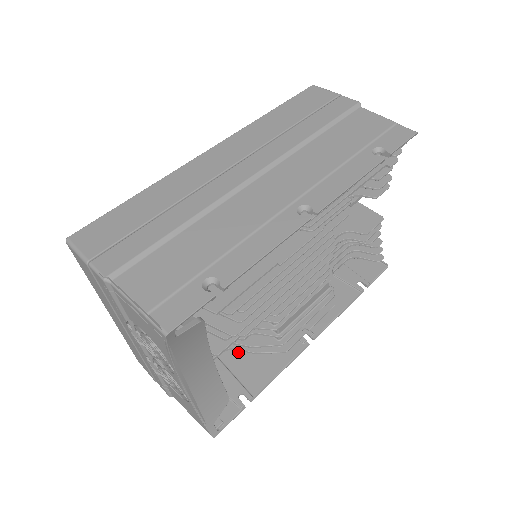
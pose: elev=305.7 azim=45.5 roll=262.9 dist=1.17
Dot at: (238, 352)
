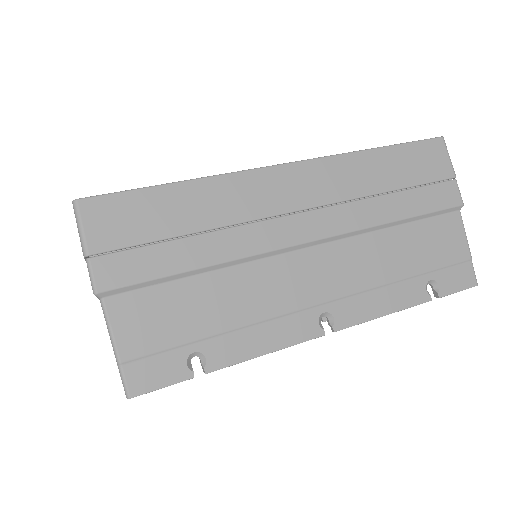
Dot at: occluded
